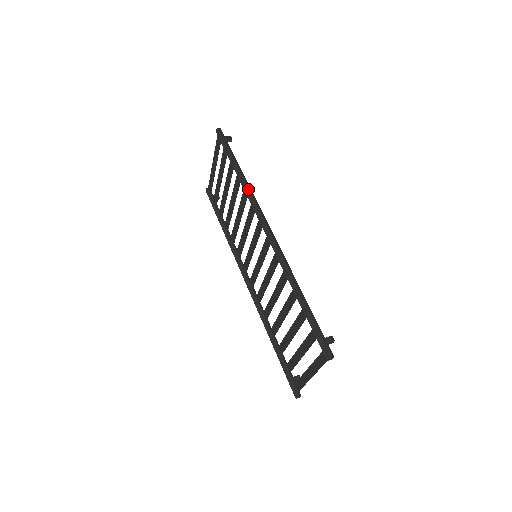
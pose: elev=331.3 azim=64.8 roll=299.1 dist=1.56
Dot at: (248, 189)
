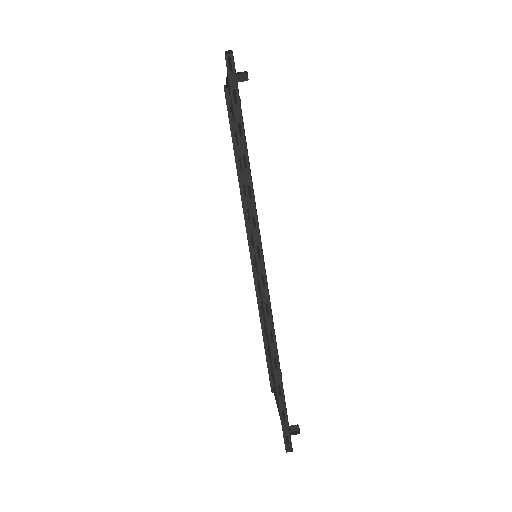
Dot at: (252, 191)
